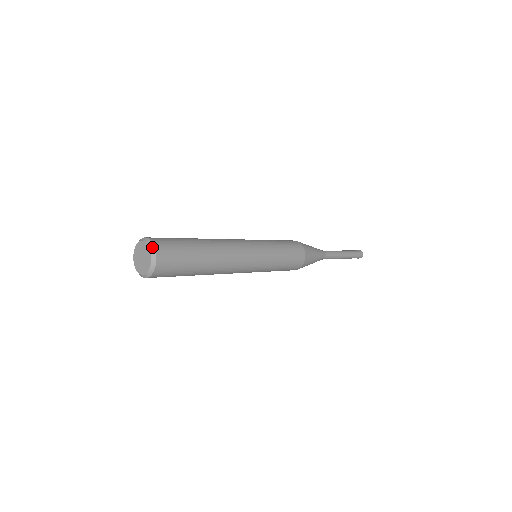
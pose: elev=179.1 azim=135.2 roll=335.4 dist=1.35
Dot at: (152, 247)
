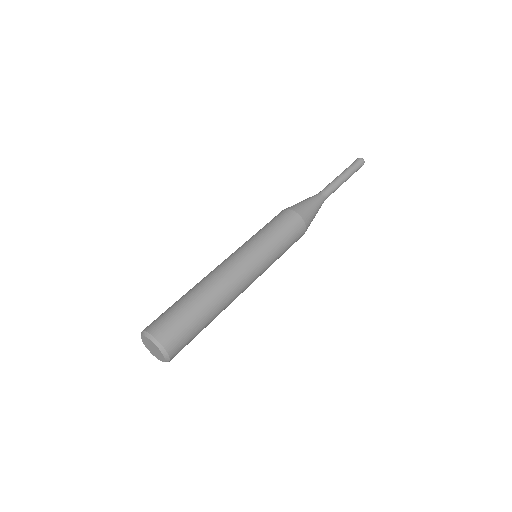
Dot at: (163, 350)
